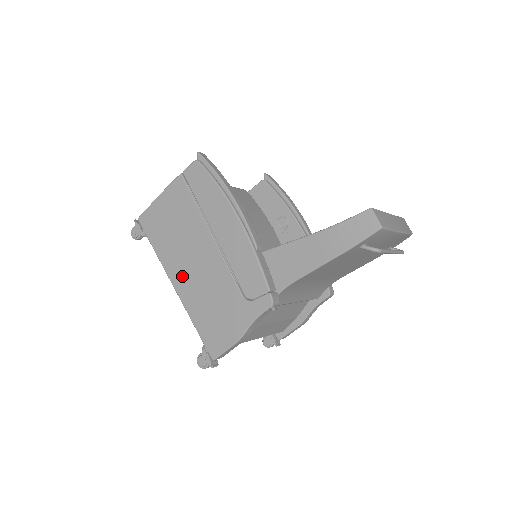
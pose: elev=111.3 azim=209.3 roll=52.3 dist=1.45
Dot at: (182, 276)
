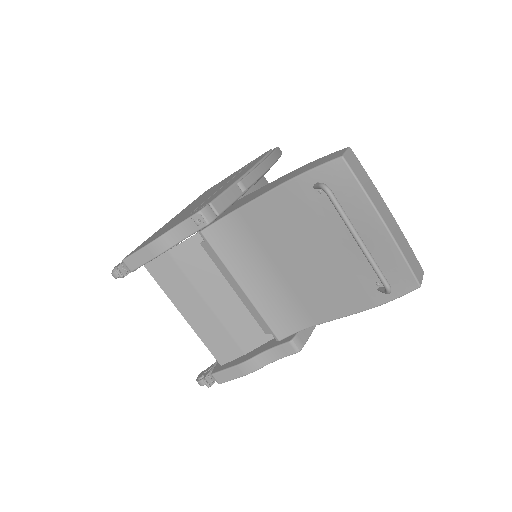
Dot at: (181, 213)
